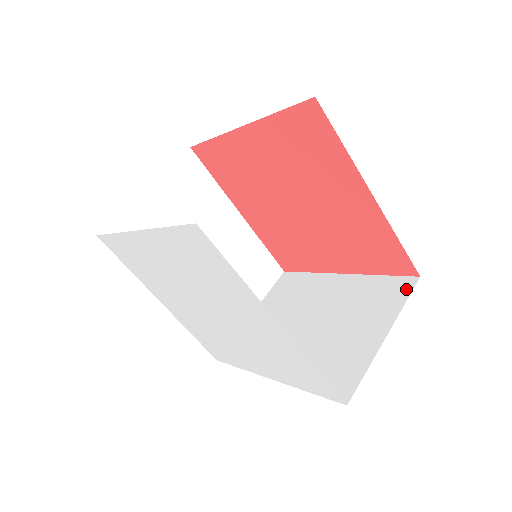
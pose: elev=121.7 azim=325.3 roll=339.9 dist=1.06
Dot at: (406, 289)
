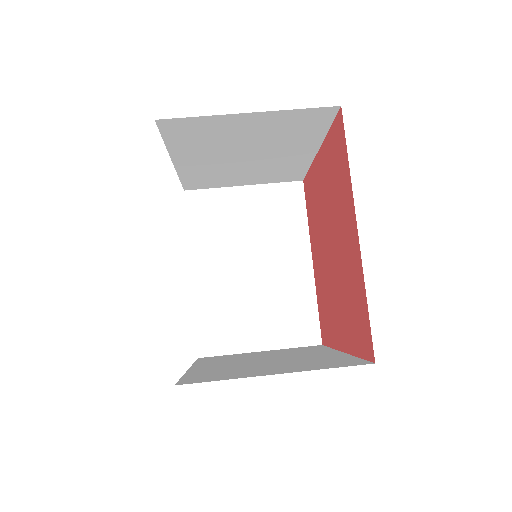
Dot at: (350, 364)
